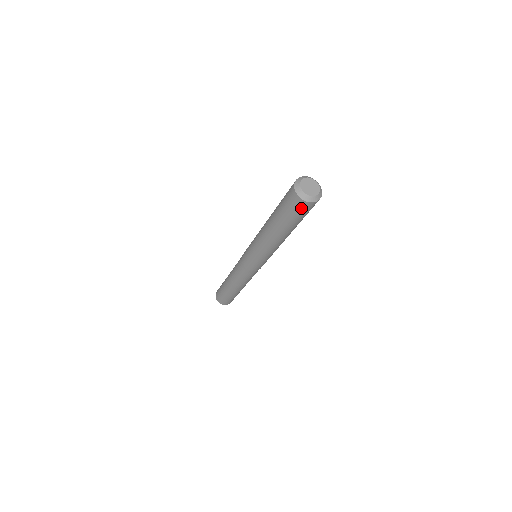
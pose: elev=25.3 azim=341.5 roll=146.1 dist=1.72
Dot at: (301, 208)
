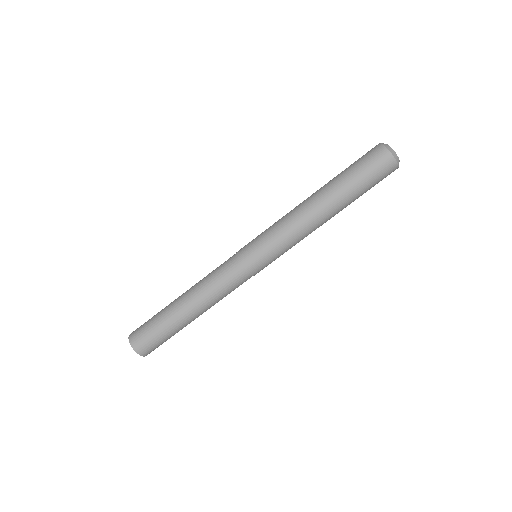
Dot at: (381, 164)
